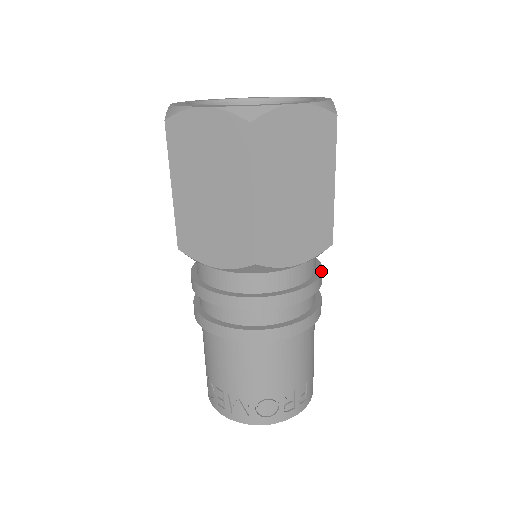
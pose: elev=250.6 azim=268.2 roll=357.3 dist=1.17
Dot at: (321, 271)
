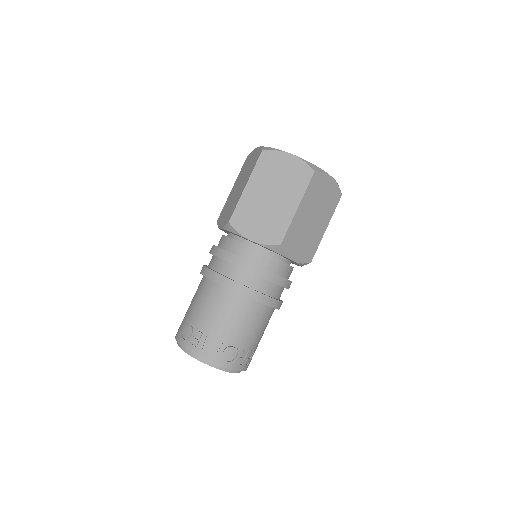
Dot at: occluded
